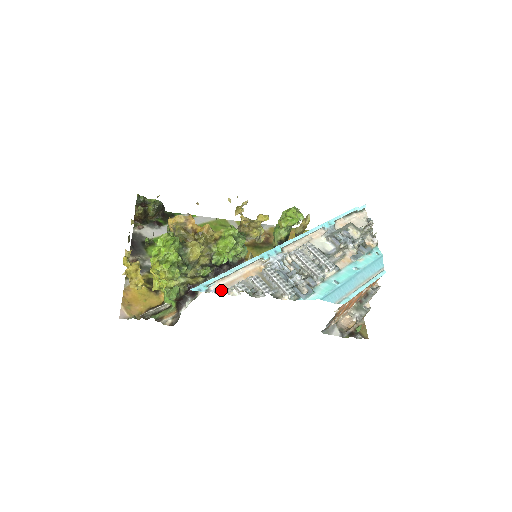
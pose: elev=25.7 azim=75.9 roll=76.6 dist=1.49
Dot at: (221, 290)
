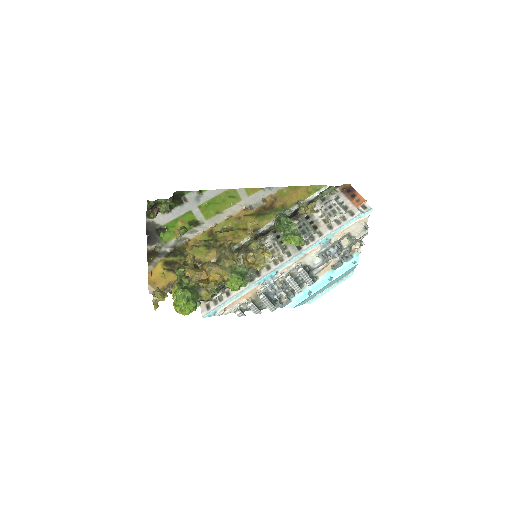
Dot at: (224, 312)
